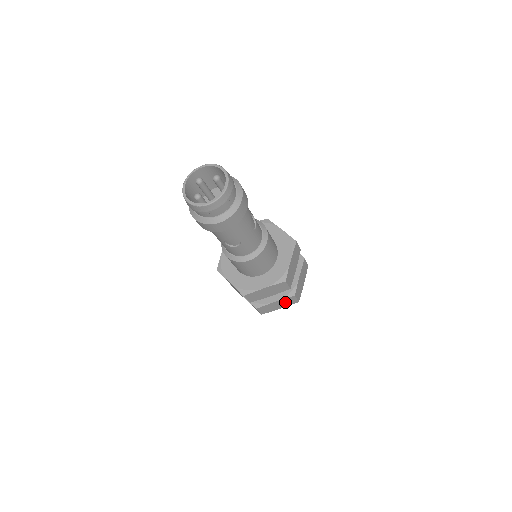
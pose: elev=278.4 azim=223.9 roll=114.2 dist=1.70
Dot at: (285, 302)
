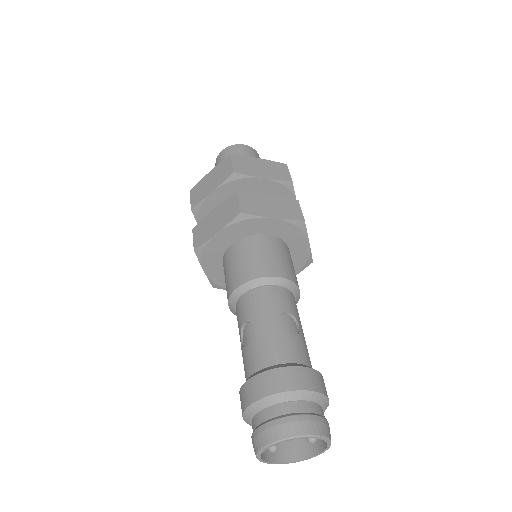
Dot at: occluded
